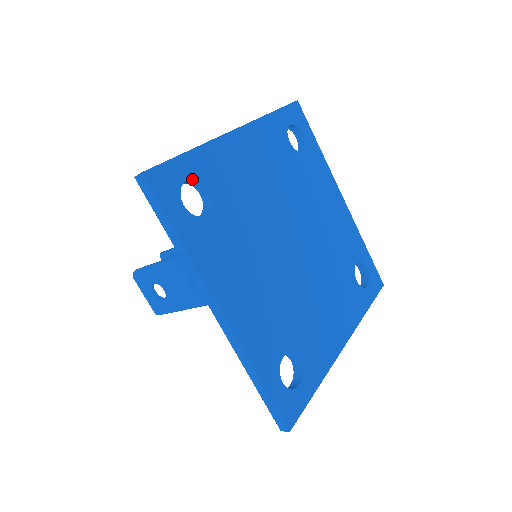
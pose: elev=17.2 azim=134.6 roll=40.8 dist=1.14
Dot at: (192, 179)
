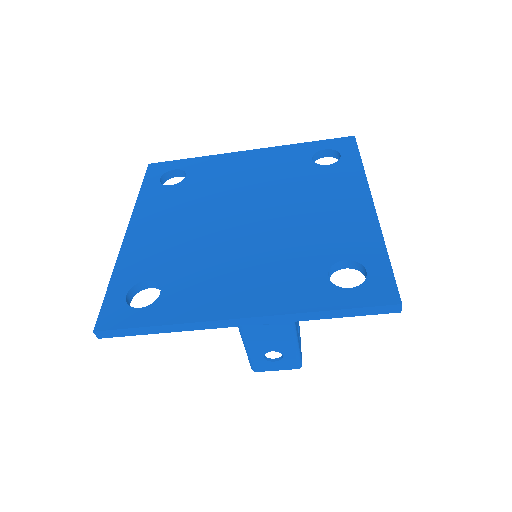
Dot at: (129, 290)
